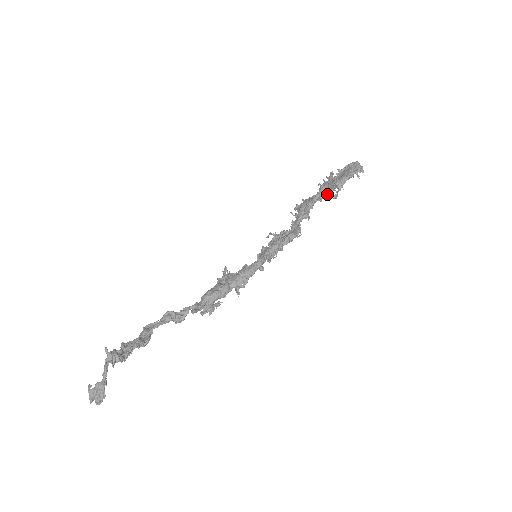
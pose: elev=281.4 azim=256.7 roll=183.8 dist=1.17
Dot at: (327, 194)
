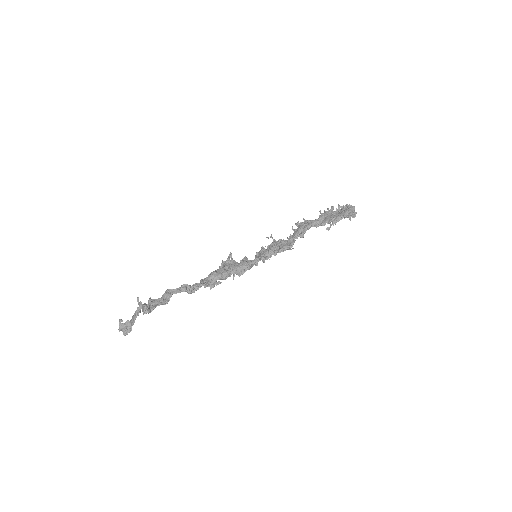
Dot at: (323, 224)
